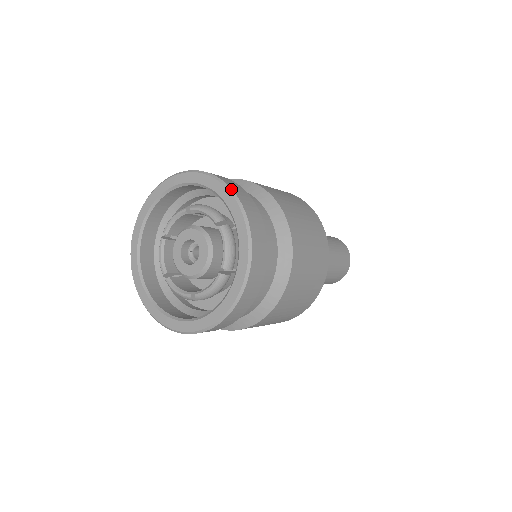
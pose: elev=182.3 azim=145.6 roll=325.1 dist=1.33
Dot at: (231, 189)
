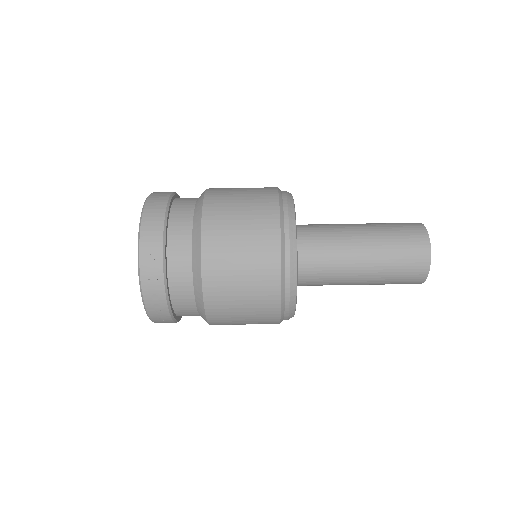
Dot at: occluded
